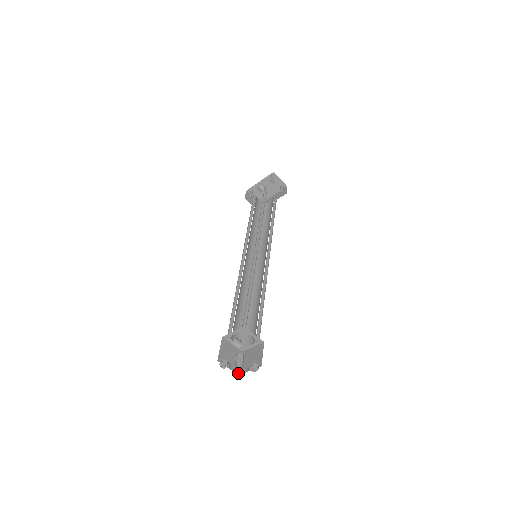
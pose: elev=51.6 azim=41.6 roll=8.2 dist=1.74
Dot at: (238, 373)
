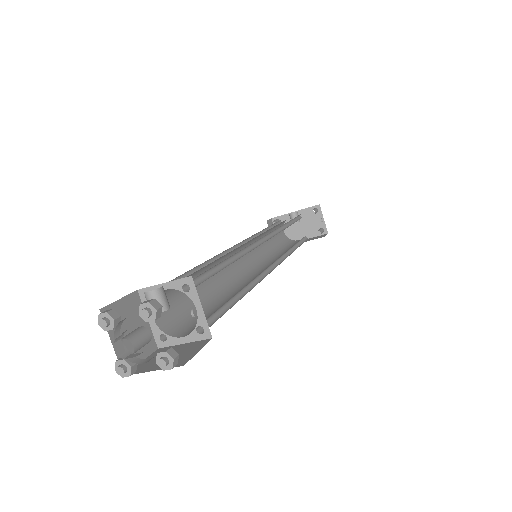
Dot at: (126, 353)
